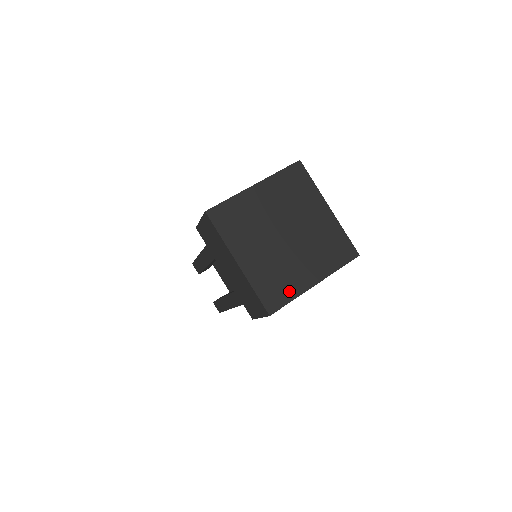
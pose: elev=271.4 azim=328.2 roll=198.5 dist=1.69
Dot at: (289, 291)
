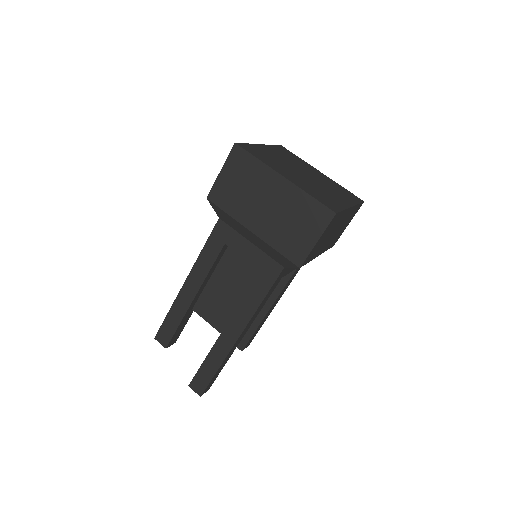
Dot at: (336, 204)
